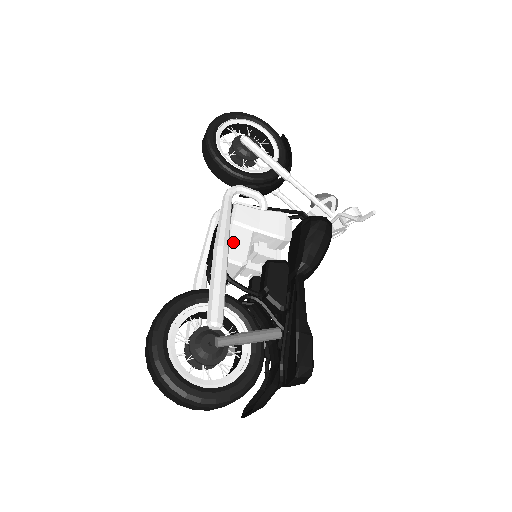
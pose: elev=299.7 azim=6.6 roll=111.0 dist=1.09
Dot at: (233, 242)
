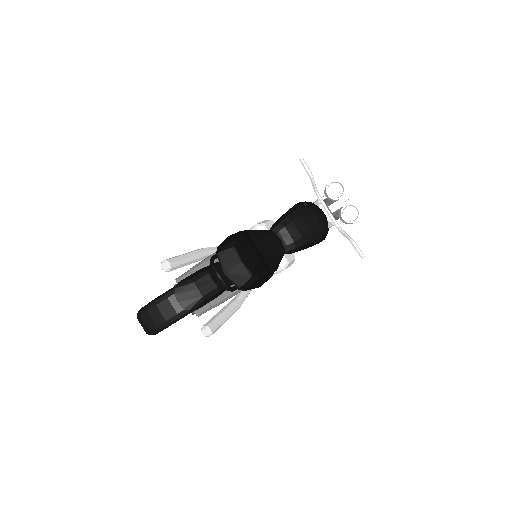
Dot at: occluded
